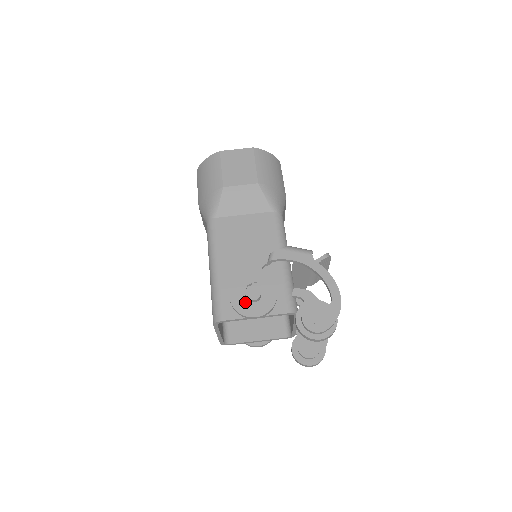
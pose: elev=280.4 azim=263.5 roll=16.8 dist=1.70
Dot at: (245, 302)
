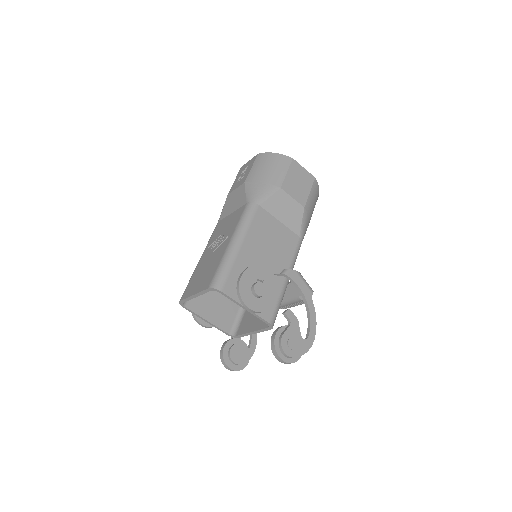
Dot at: (249, 291)
